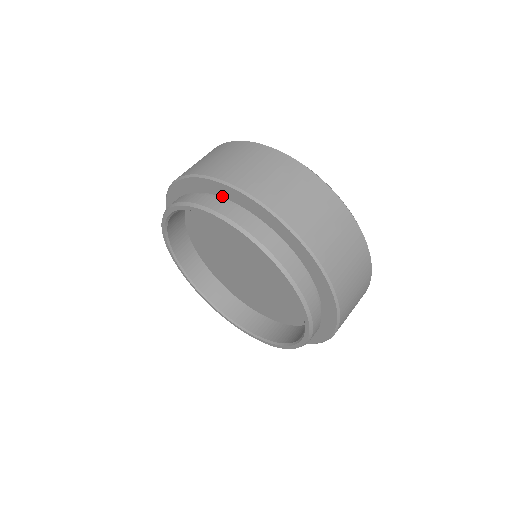
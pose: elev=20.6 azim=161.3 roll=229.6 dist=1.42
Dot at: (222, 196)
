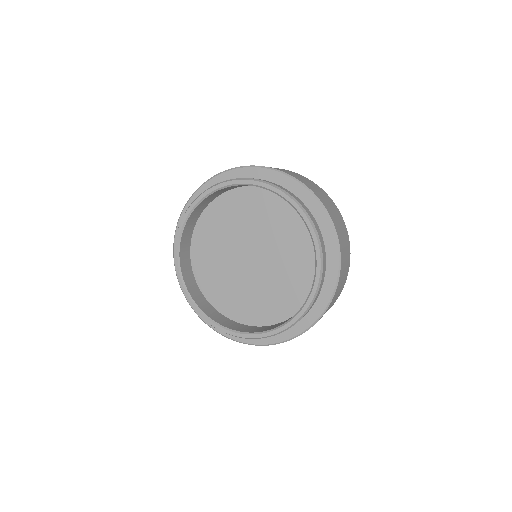
Dot at: occluded
